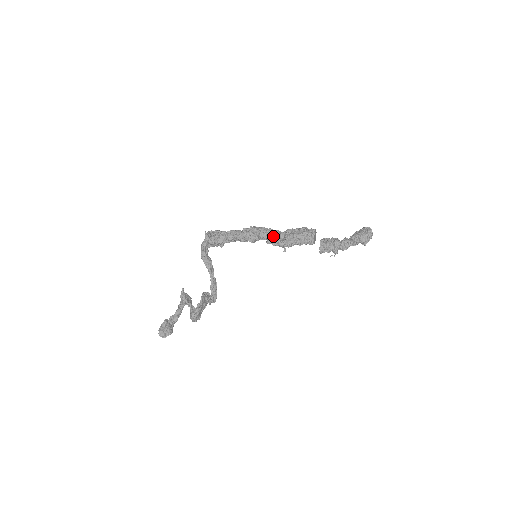
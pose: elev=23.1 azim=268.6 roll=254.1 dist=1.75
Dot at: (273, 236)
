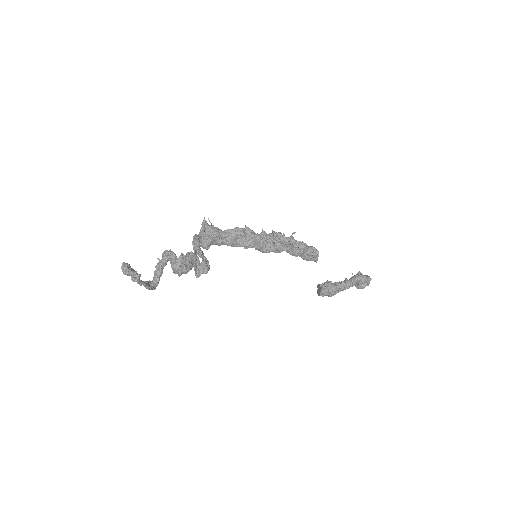
Dot at: occluded
